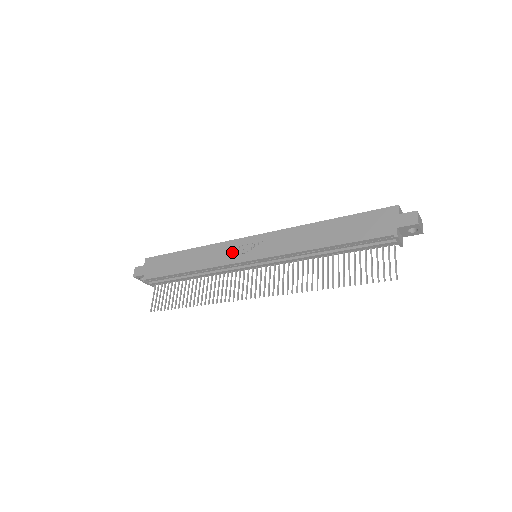
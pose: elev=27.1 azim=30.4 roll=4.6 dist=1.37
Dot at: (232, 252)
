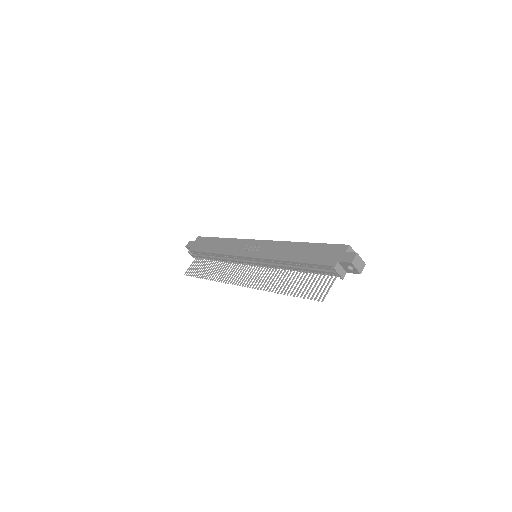
Dot at: (242, 247)
